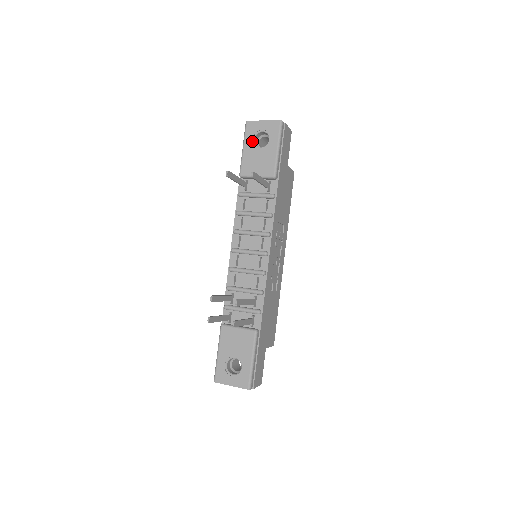
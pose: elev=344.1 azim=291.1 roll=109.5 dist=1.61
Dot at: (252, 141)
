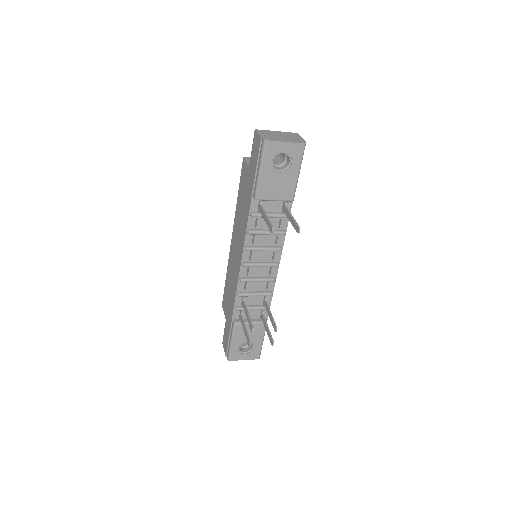
Dot at: (271, 164)
